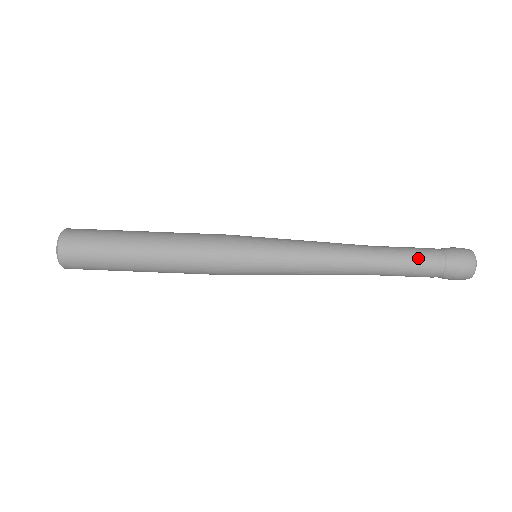
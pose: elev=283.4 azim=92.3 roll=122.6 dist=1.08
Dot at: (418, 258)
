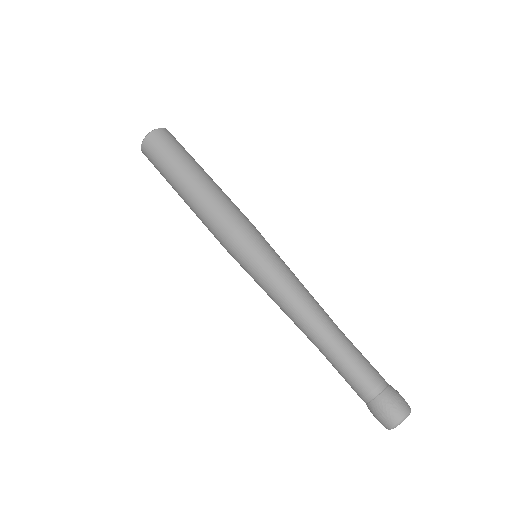
Dot at: (353, 377)
